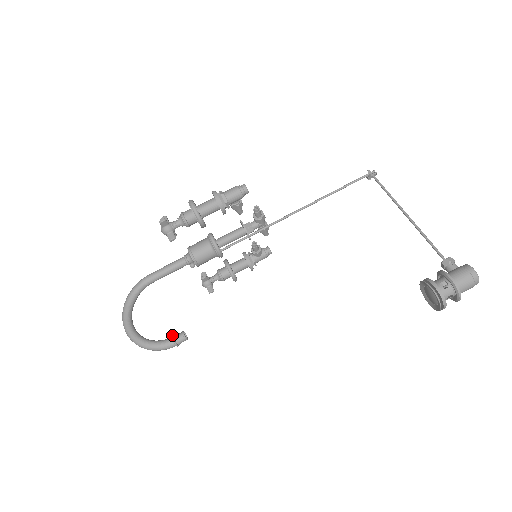
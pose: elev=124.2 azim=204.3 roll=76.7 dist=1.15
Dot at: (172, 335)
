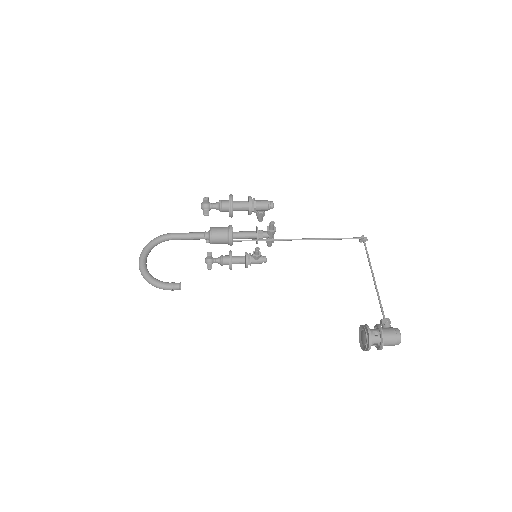
Dot at: occluded
